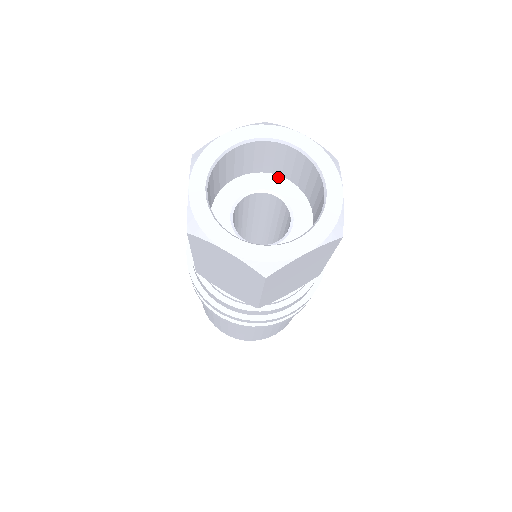
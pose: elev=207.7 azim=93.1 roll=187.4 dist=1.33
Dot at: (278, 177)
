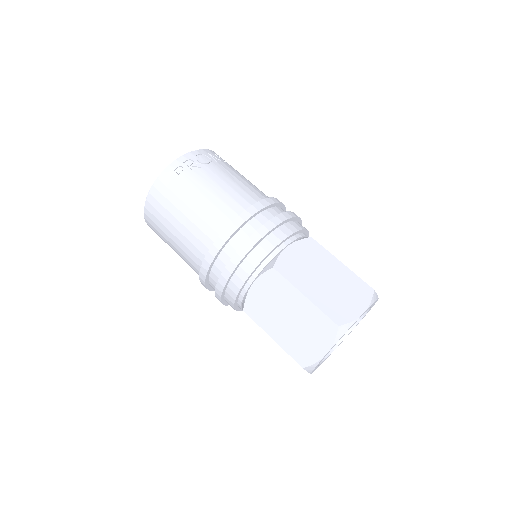
Dot at: occluded
